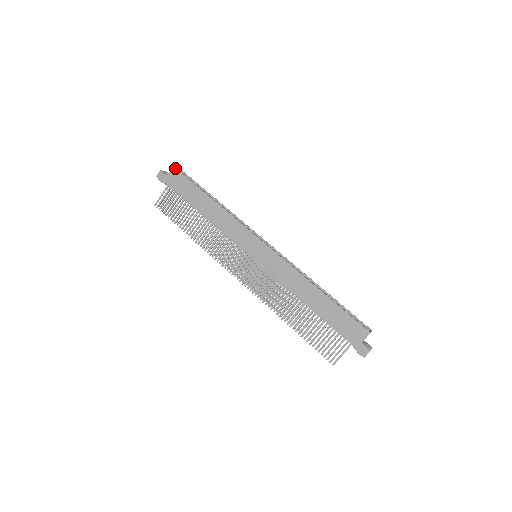
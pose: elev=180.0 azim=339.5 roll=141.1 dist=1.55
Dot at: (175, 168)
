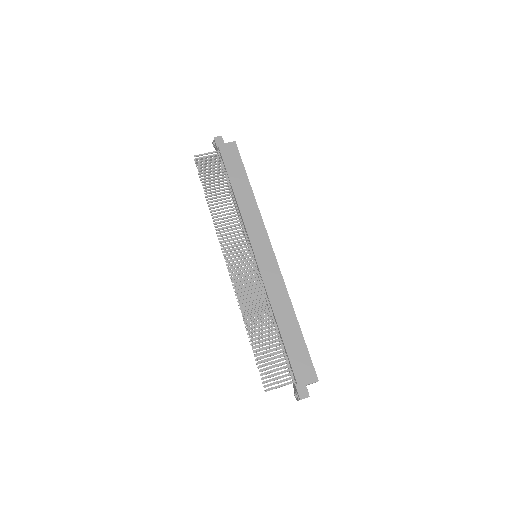
Dot at: occluded
